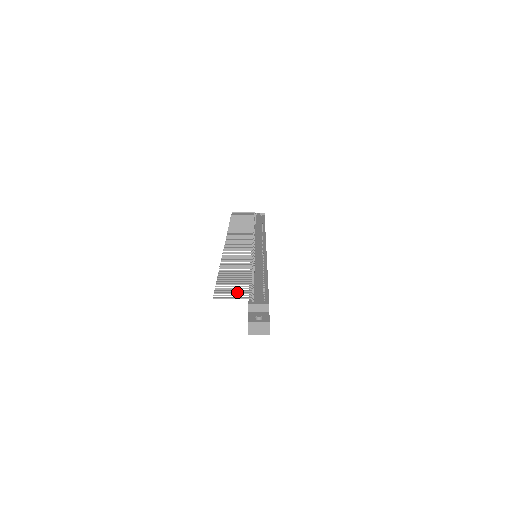
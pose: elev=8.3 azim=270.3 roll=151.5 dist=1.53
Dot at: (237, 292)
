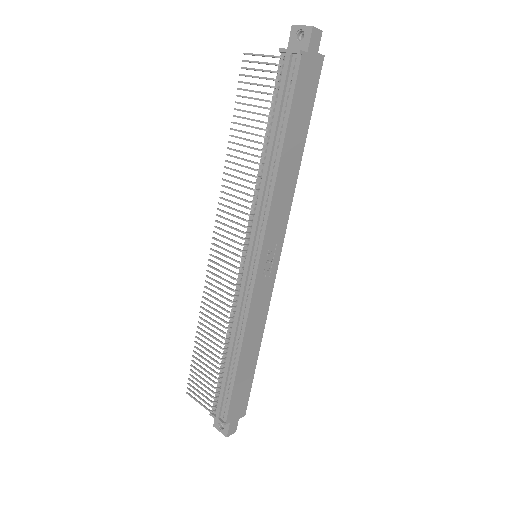
Dot at: (202, 395)
